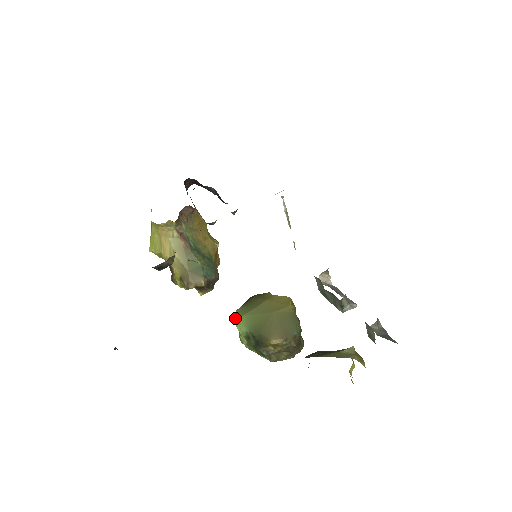
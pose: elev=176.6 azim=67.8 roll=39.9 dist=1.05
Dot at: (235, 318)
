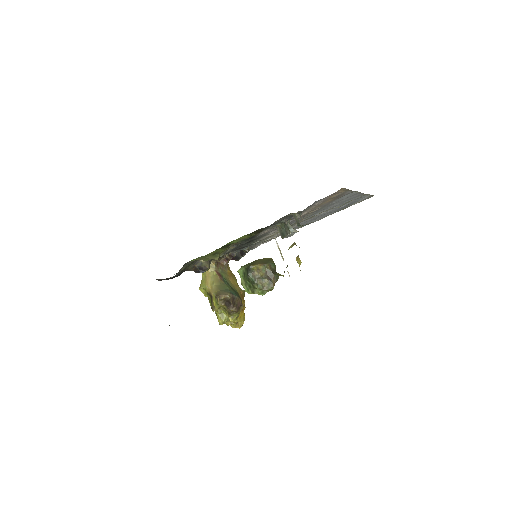
Dot at: occluded
